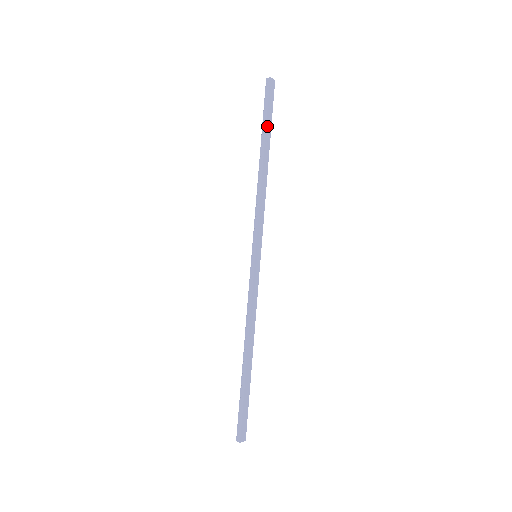
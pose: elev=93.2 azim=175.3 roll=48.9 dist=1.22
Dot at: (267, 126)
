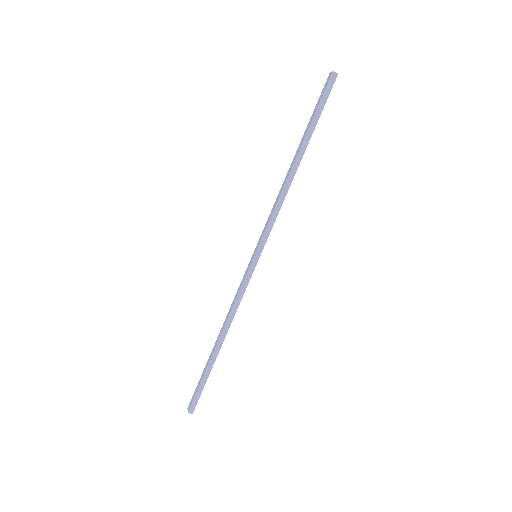
Dot at: (314, 128)
